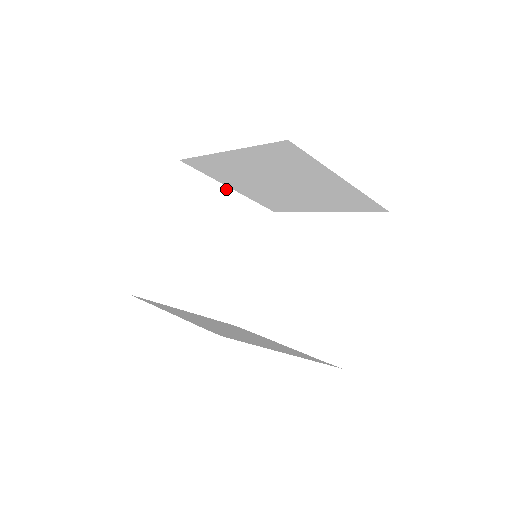
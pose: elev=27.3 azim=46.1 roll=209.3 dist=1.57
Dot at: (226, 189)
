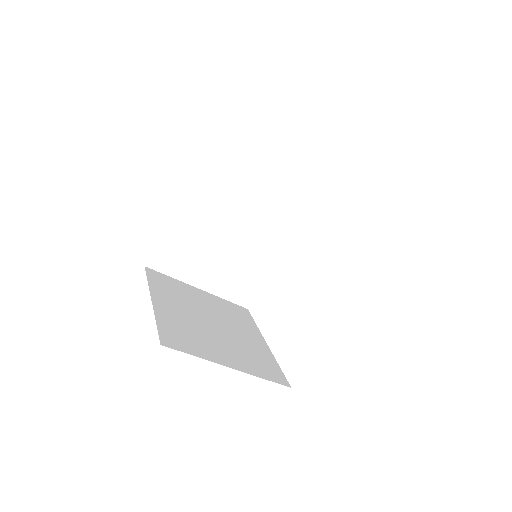
Dot at: (196, 289)
